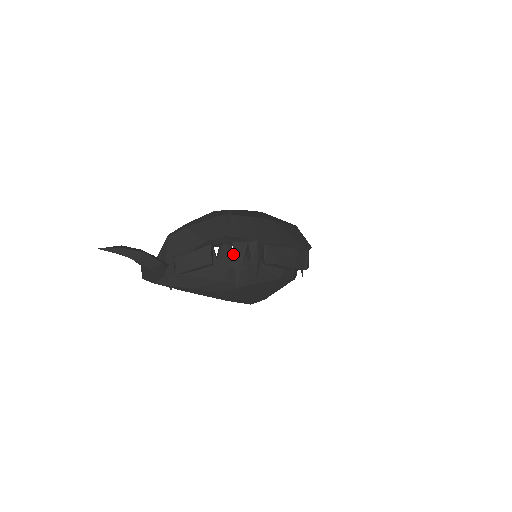
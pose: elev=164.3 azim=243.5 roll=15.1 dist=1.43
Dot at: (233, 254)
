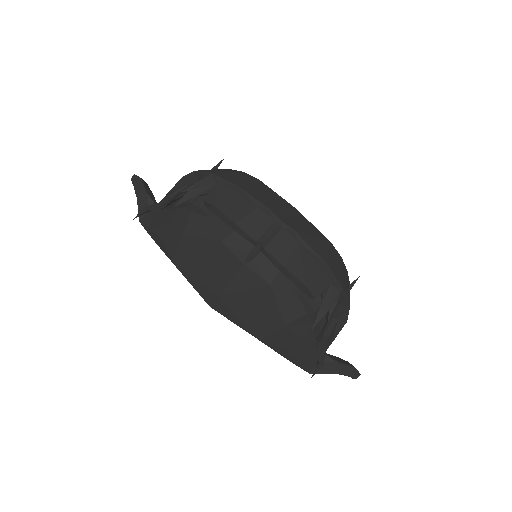
Dot at: occluded
